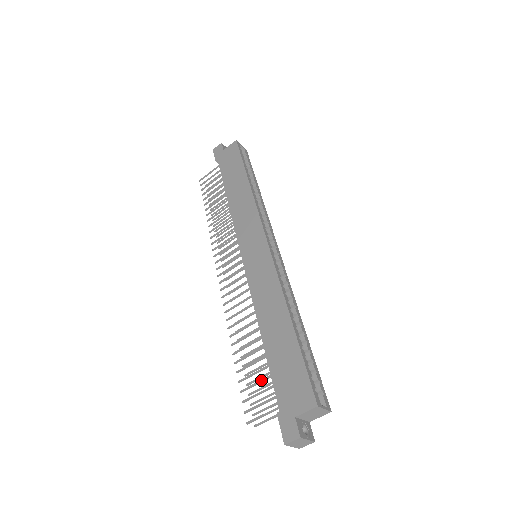
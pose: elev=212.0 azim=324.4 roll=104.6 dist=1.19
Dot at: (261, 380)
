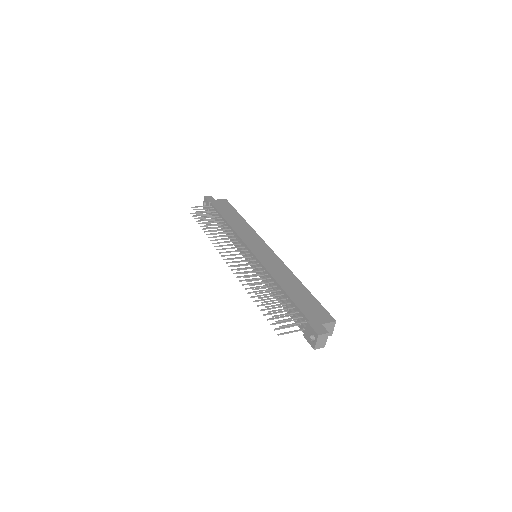
Dot at: (286, 308)
